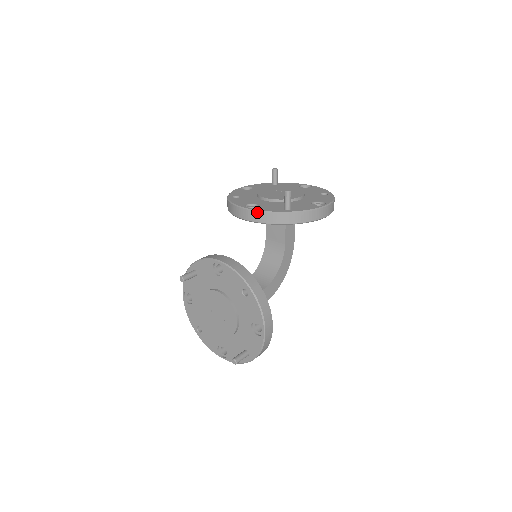
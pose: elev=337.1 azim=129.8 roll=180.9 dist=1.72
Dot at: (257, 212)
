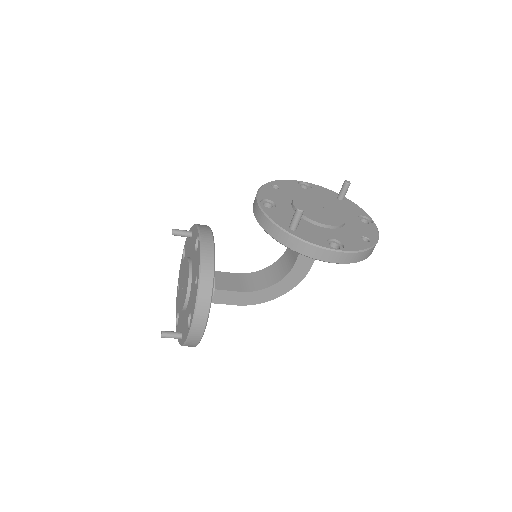
Dot at: (262, 212)
